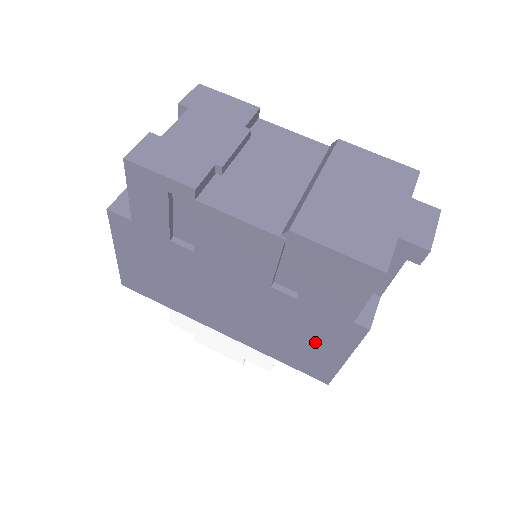
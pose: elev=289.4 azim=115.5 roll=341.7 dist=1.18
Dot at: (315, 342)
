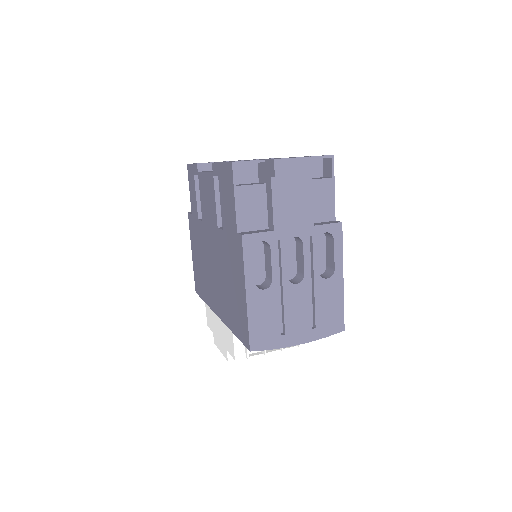
Dot at: (235, 281)
